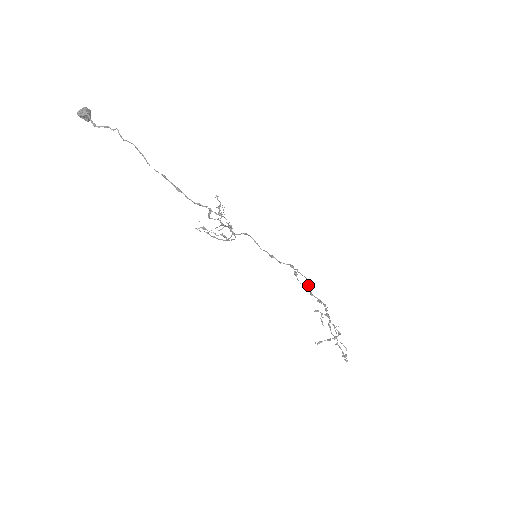
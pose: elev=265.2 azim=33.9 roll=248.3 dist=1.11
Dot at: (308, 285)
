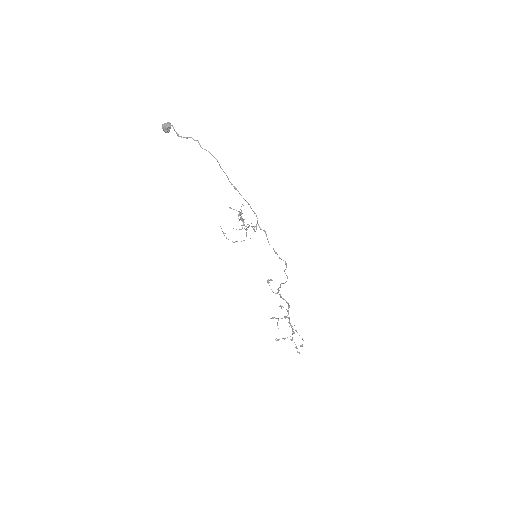
Dot at: occluded
